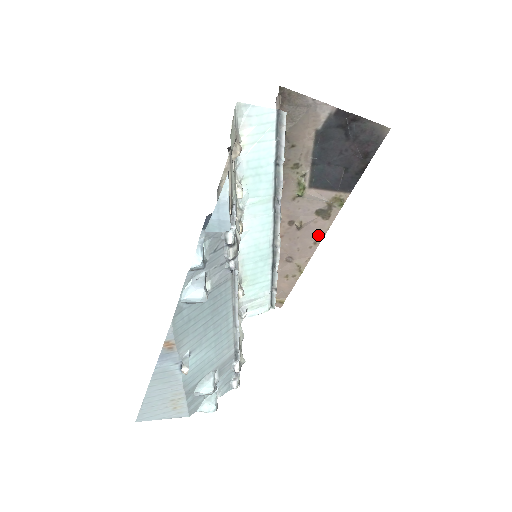
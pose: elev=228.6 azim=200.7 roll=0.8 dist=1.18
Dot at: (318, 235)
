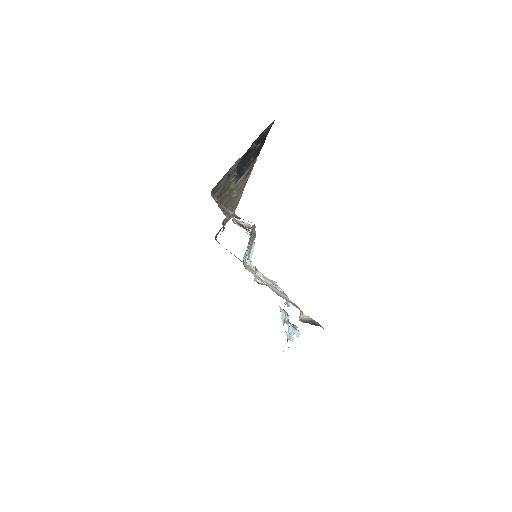
Dot at: (245, 182)
